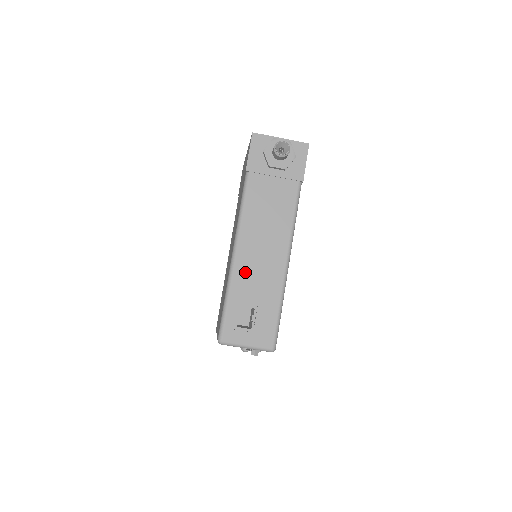
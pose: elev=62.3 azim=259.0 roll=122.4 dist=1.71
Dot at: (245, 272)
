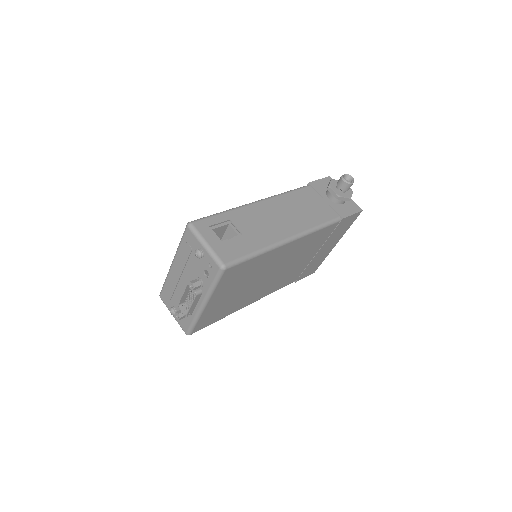
Dot at: (255, 213)
